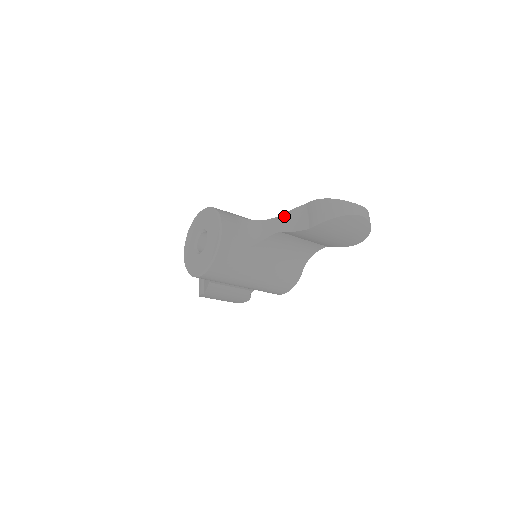
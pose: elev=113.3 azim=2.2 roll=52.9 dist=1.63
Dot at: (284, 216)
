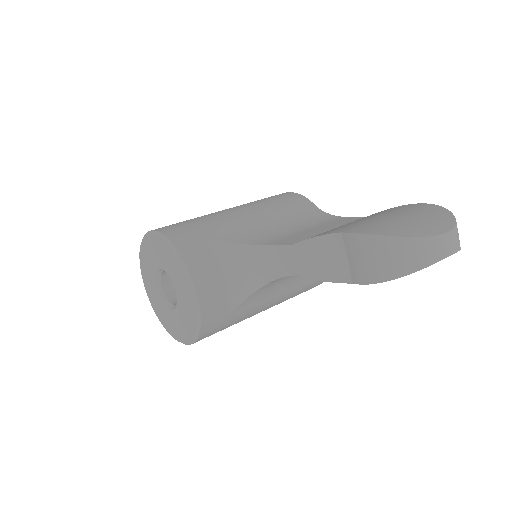
Dot at: (301, 247)
